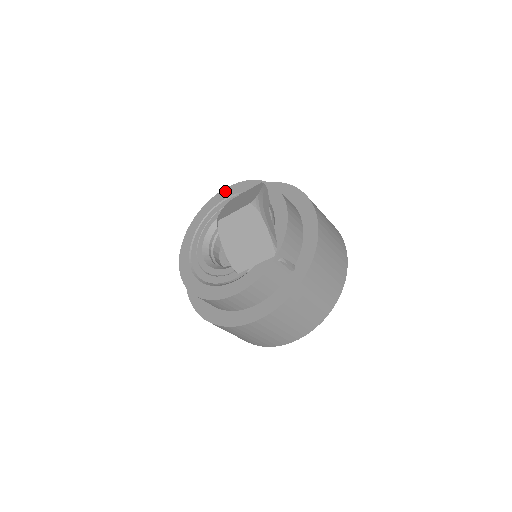
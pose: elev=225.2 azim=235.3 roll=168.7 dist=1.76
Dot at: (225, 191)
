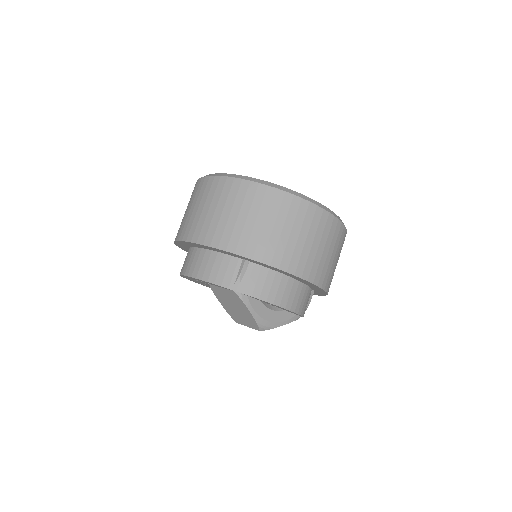
Dot at: occluded
